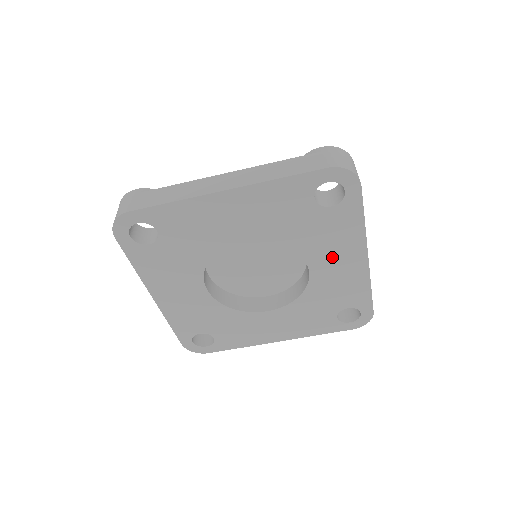
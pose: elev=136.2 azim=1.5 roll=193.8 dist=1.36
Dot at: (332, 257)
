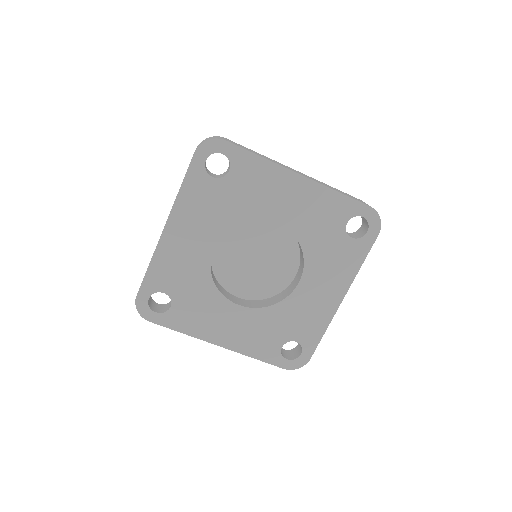
Dot at: (279, 200)
